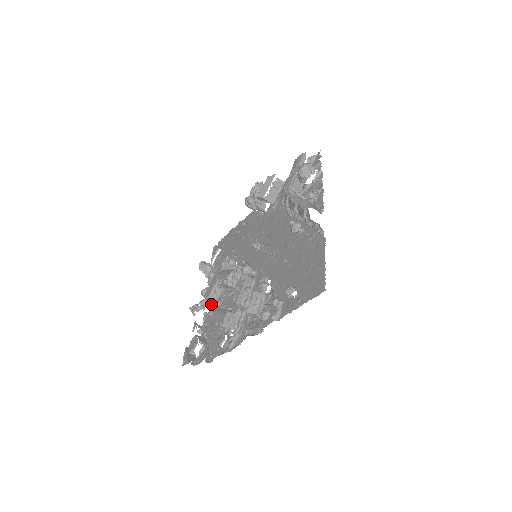
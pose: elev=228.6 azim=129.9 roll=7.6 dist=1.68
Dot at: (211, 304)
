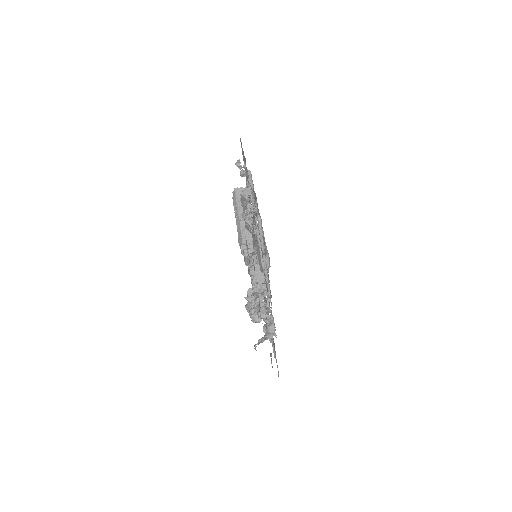
Dot at: (271, 302)
